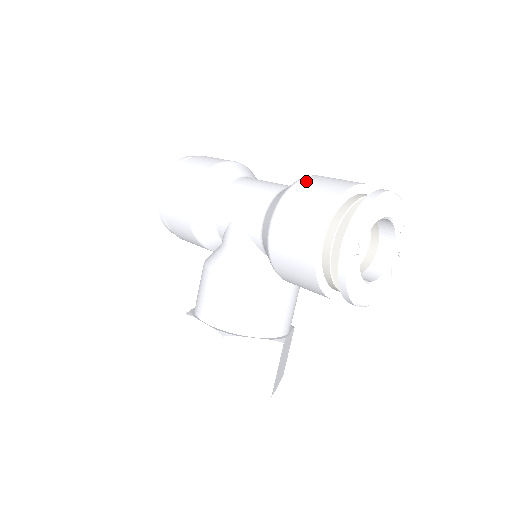
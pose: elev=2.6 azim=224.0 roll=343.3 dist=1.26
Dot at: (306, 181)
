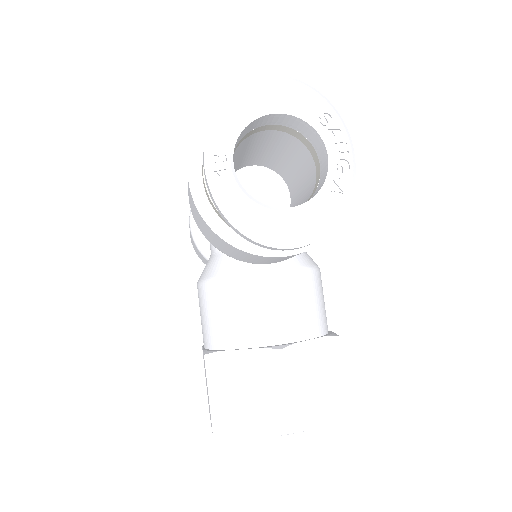
Dot at: occluded
